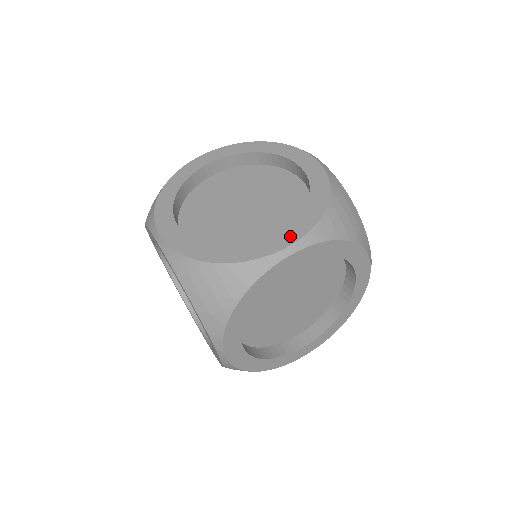
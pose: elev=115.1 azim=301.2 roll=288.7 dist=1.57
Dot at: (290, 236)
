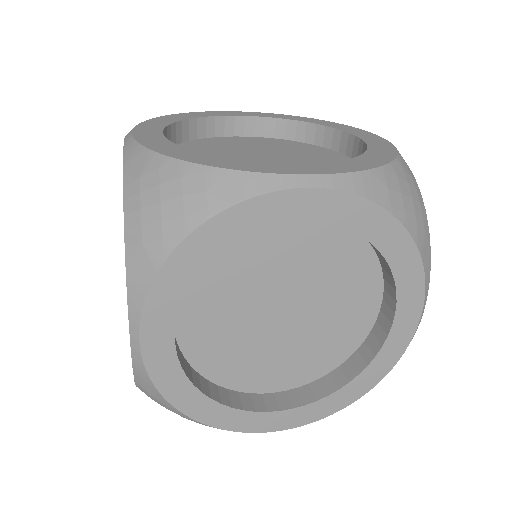
Dot at: occluded
